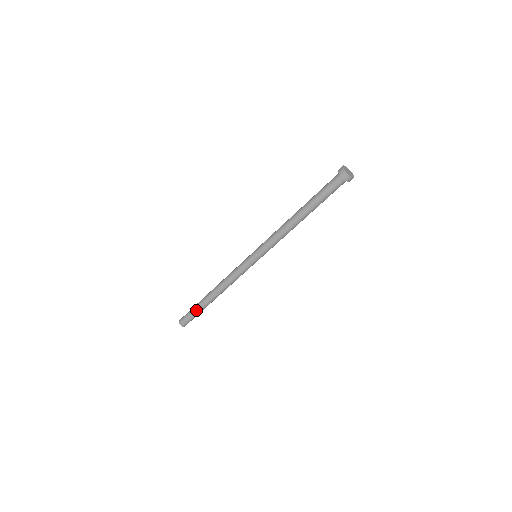
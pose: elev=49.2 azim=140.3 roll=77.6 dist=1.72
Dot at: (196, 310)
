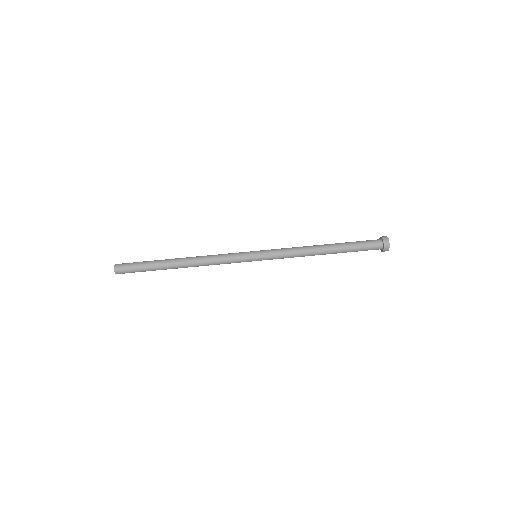
Dot at: (149, 261)
